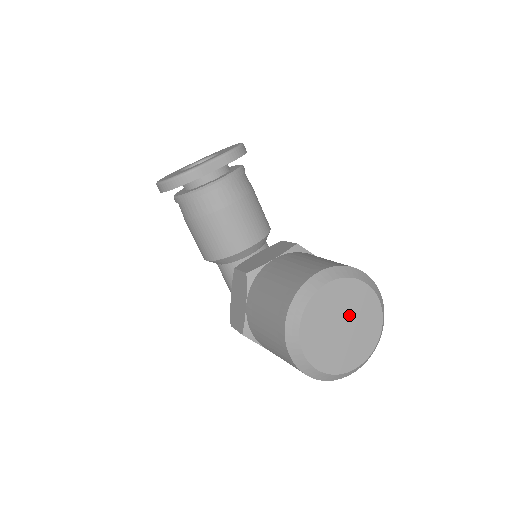
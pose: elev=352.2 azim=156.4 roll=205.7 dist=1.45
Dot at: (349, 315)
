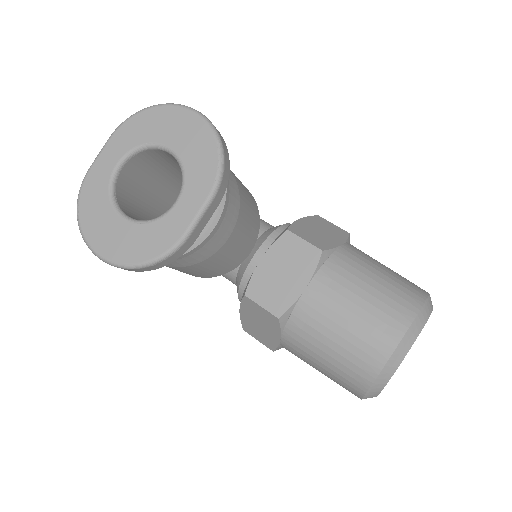
Dot at: occluded
